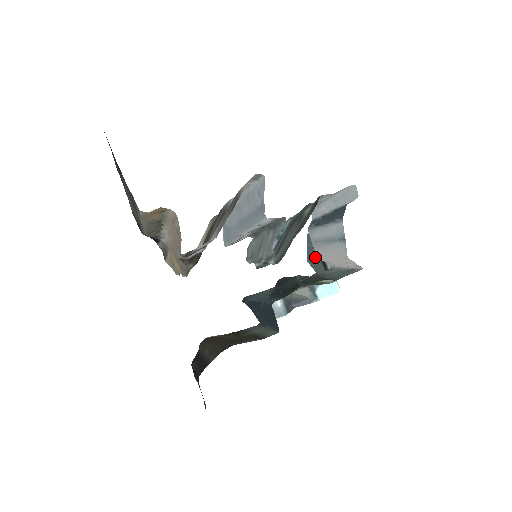
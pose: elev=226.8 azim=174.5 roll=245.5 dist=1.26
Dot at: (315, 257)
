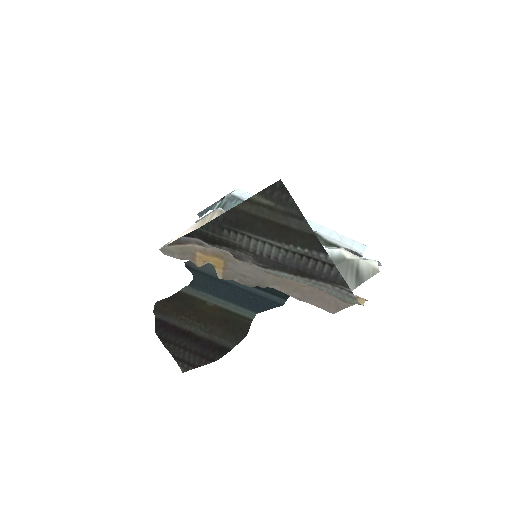
Dot at: occluded
